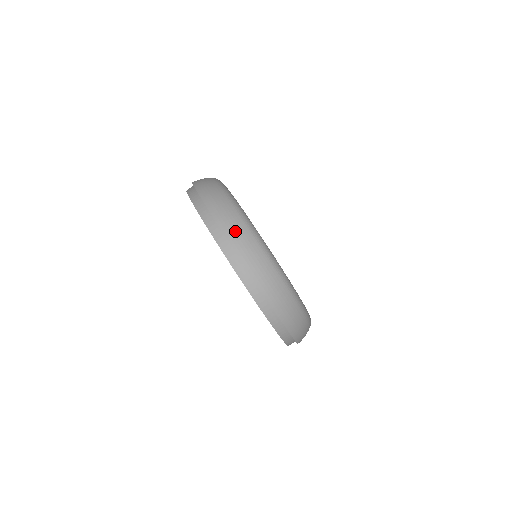
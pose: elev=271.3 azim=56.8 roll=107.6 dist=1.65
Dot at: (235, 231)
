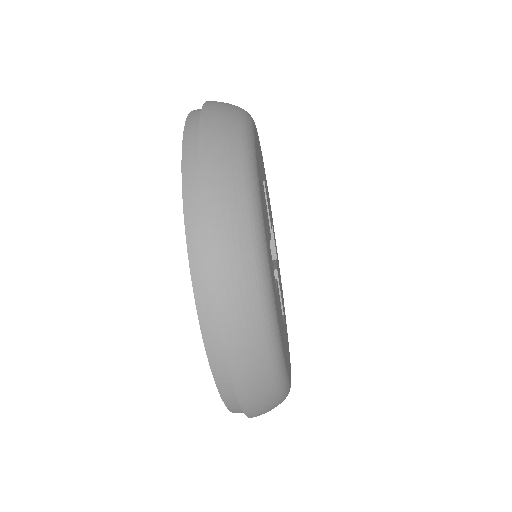
Dot at: occluded
